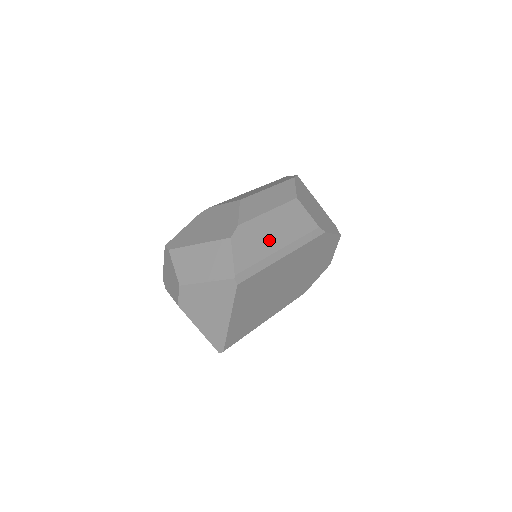
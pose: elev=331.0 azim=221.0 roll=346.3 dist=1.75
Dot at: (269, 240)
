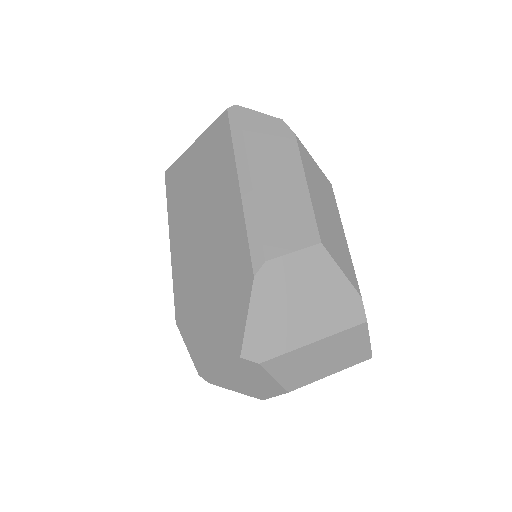
Dot at: occluded
